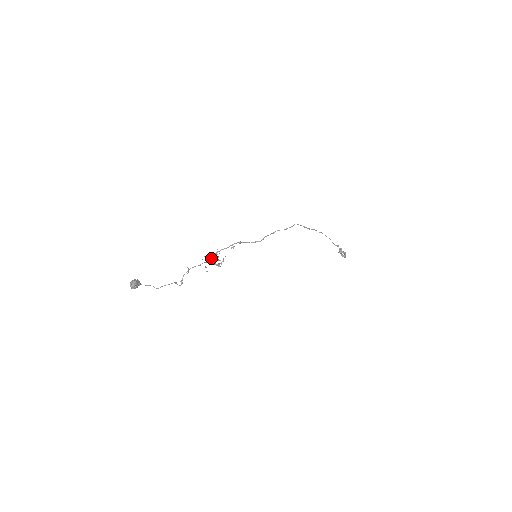
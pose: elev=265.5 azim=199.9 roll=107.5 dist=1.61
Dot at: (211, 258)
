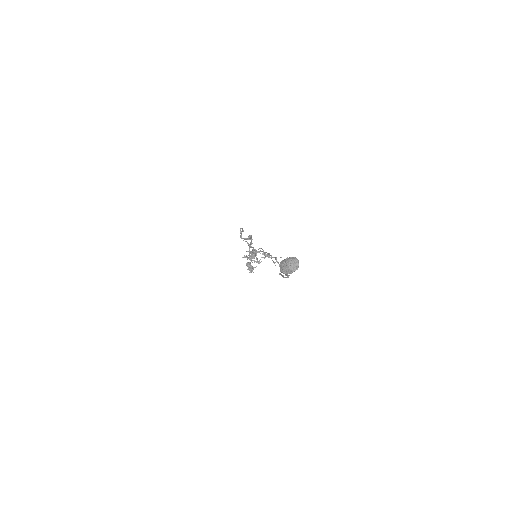
Dot at: (257, 251)
